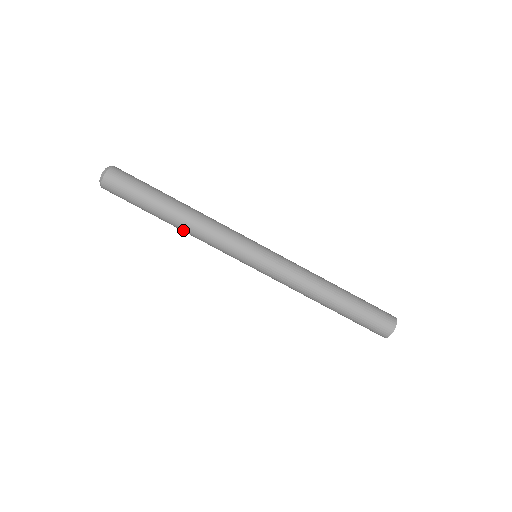
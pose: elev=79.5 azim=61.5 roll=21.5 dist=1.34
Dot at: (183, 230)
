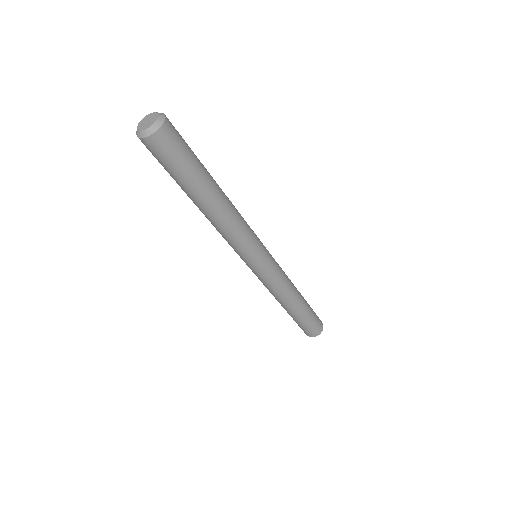
Dot at: occluded
